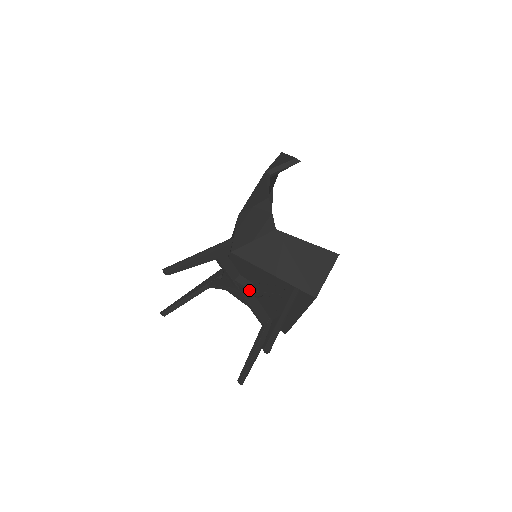
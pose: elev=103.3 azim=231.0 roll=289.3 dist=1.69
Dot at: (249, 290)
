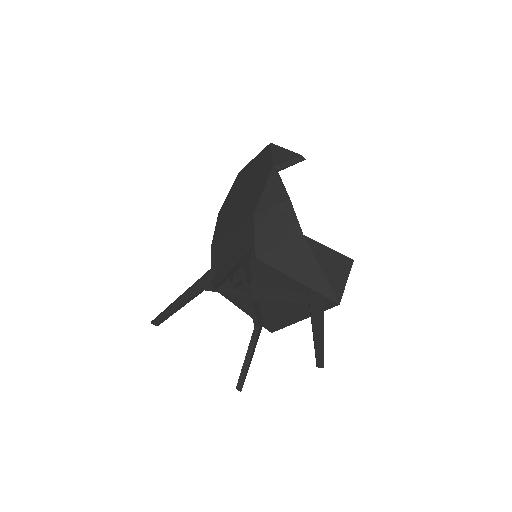
Dot at: (265, 296)
